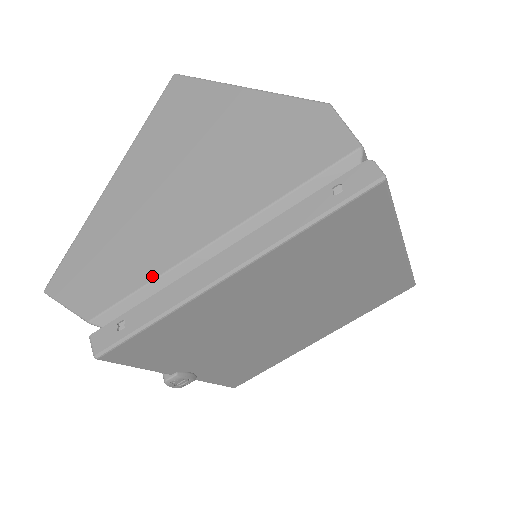
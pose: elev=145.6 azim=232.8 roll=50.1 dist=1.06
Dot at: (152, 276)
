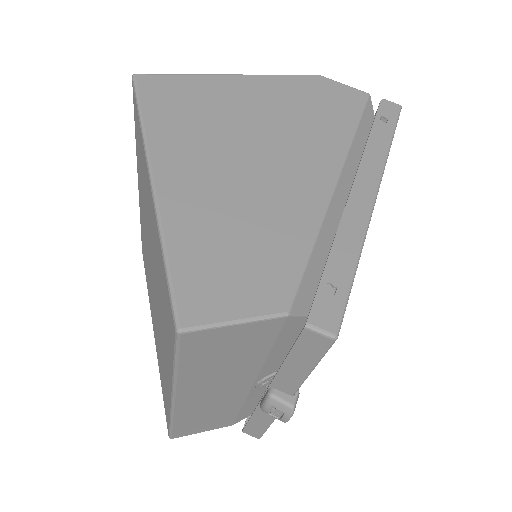
Dot at: (313, 232)
